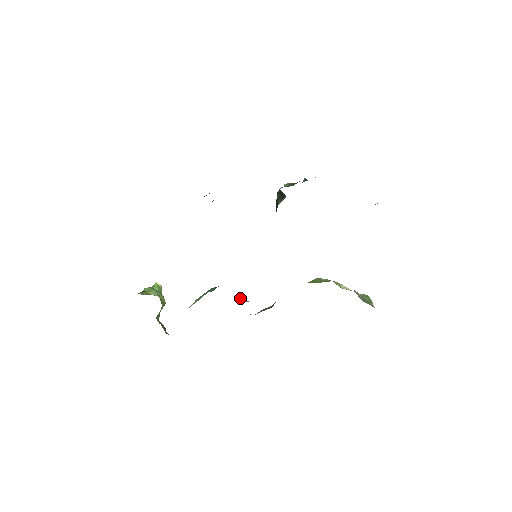
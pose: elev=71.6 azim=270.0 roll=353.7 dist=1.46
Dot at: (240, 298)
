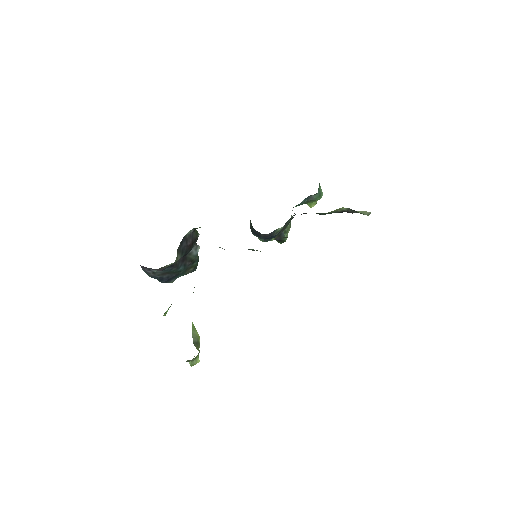
Dot at: occluded
